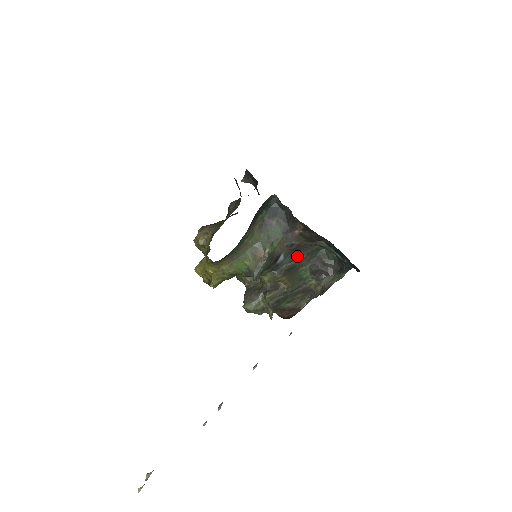
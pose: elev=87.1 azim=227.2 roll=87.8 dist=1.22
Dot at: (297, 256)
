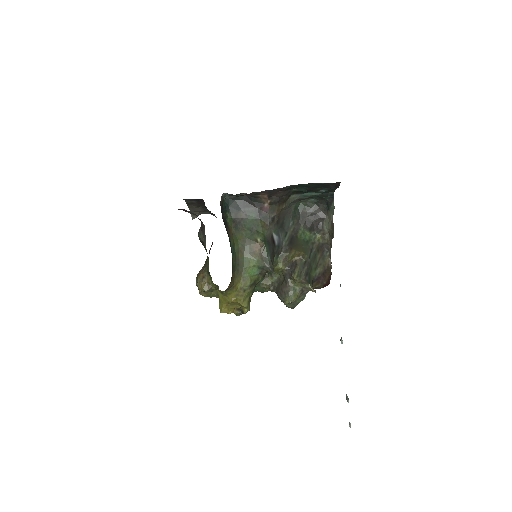
Dot at: (286, 227)
